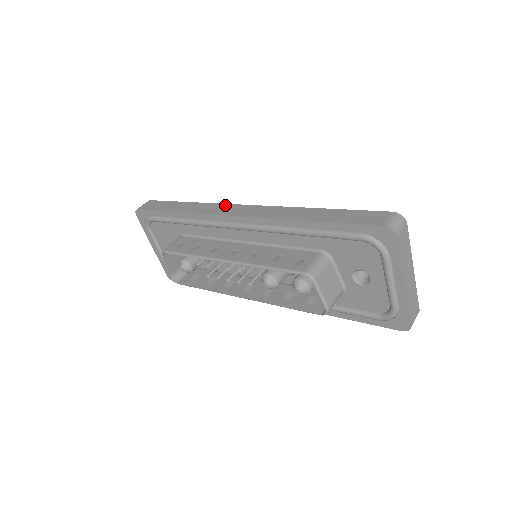
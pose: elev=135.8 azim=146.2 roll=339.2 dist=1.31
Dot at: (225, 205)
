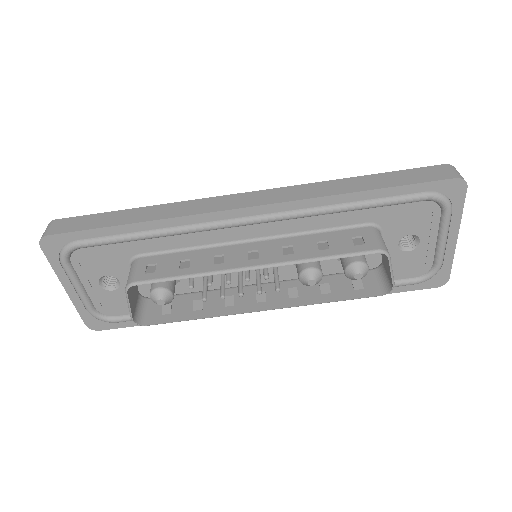
Dot at: (213, 199)
